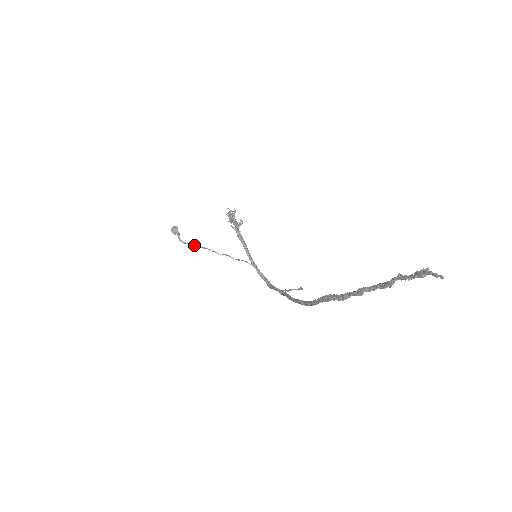
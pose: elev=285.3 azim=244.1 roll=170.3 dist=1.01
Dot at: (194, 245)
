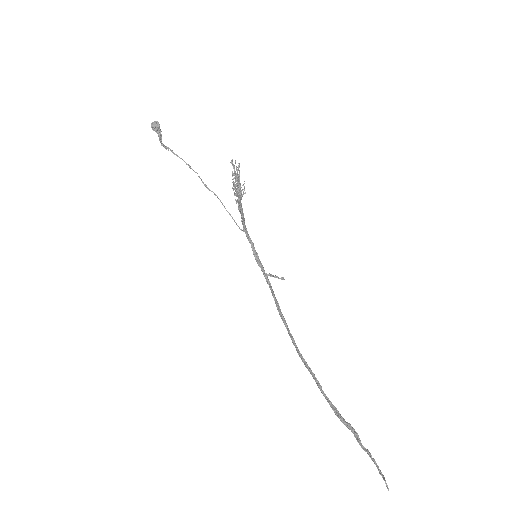
Dot at: (178, 156)
